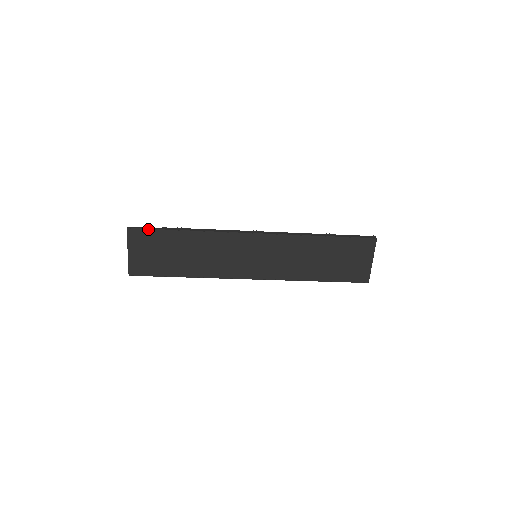
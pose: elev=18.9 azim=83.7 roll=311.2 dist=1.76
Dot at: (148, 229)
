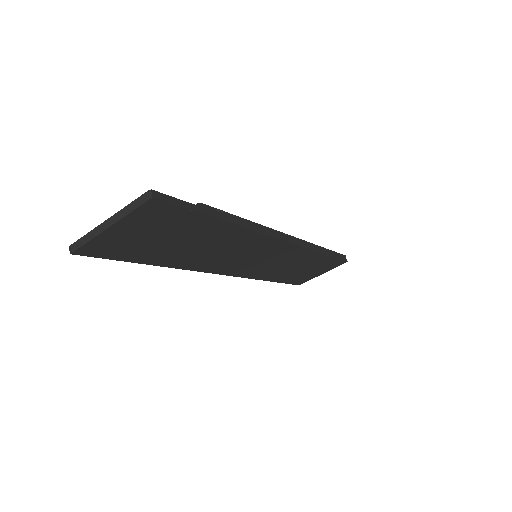
Dot at: (184, 208)
